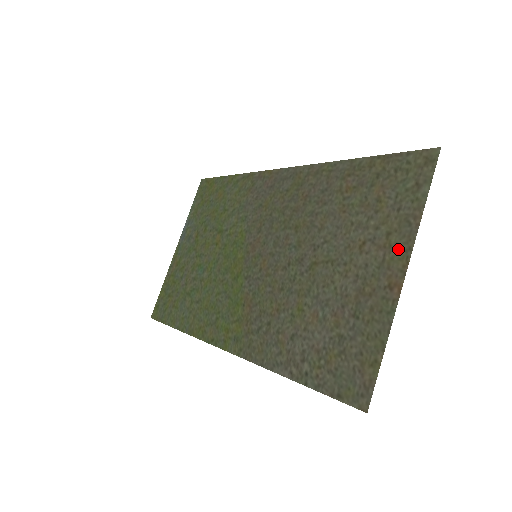
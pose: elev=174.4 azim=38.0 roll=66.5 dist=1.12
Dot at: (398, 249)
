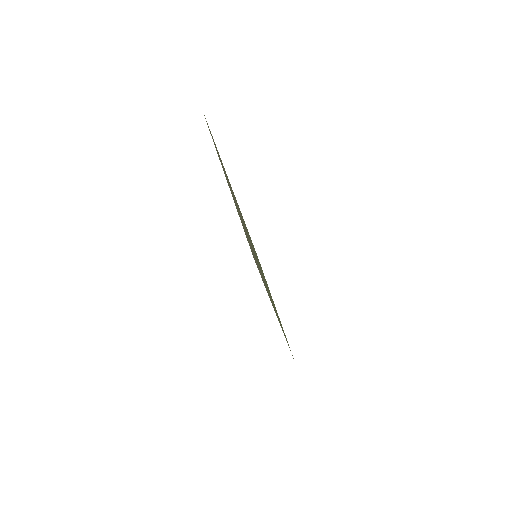
Dot at: (222, 167)
